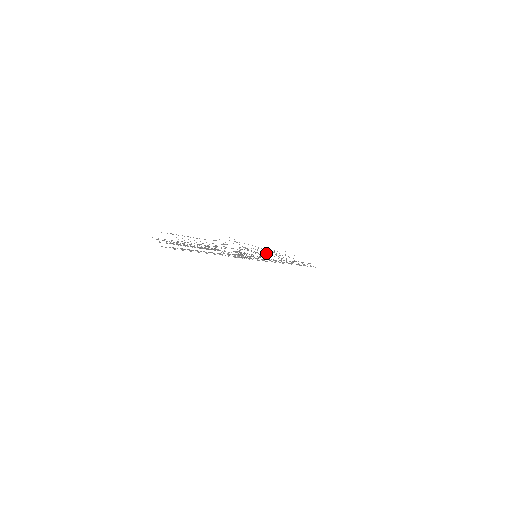
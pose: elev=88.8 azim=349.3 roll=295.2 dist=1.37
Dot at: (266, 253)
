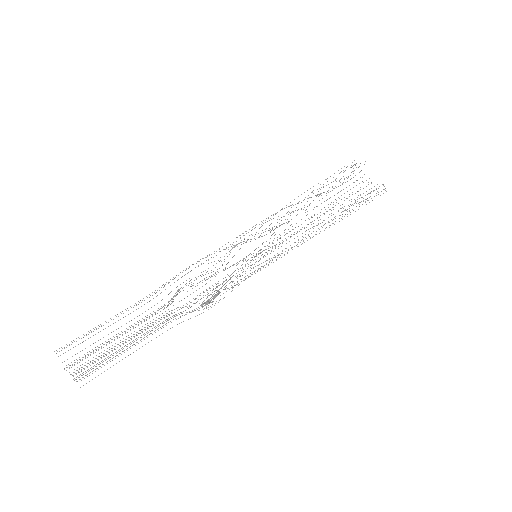
Dot at: occluded
